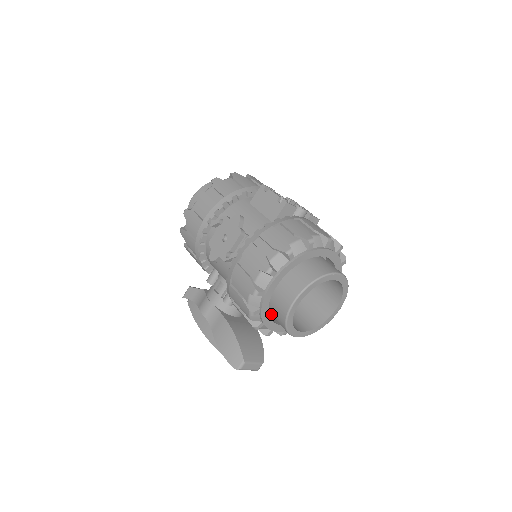
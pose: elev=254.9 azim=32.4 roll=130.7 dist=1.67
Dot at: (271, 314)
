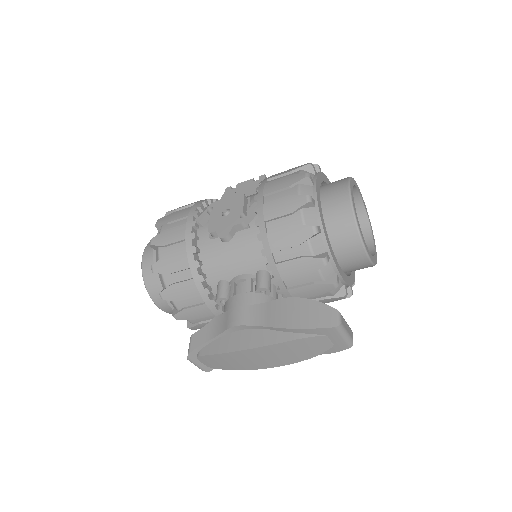
Dot at: occluded
